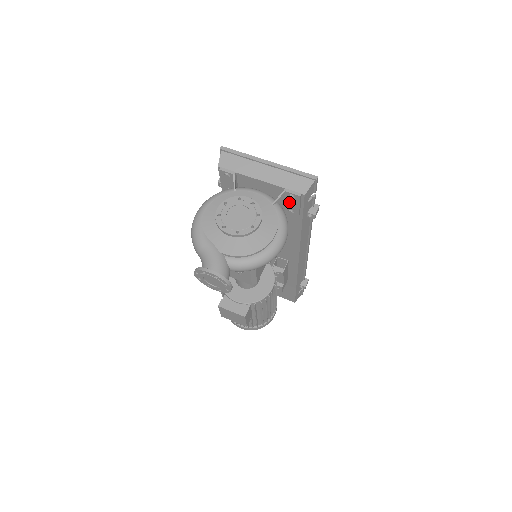
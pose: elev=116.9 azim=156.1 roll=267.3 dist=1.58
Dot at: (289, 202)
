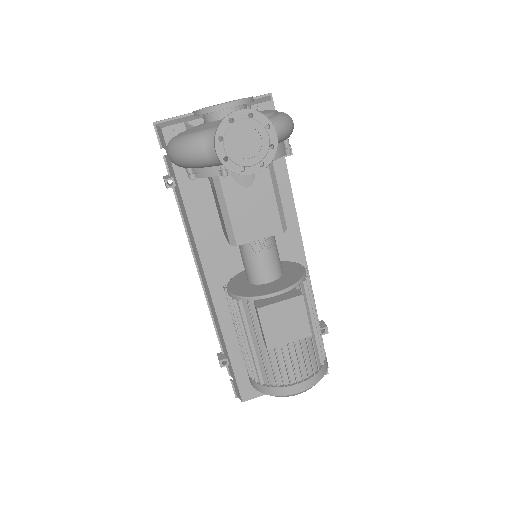
Dot at: occluded
